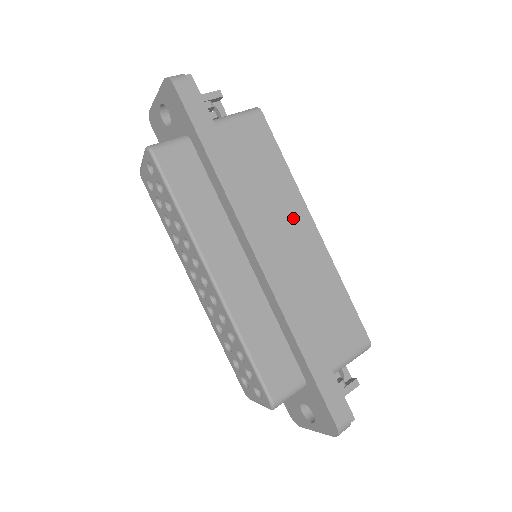
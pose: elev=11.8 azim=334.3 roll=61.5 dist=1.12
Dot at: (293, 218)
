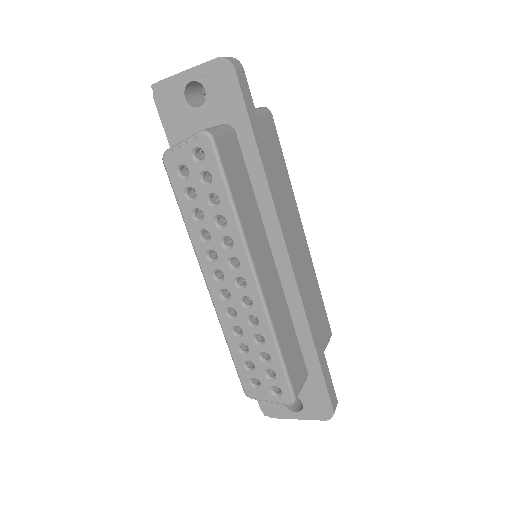
Dot at: (293, 222)
